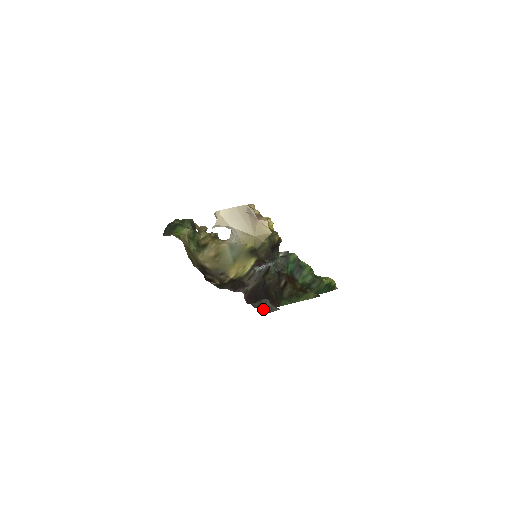
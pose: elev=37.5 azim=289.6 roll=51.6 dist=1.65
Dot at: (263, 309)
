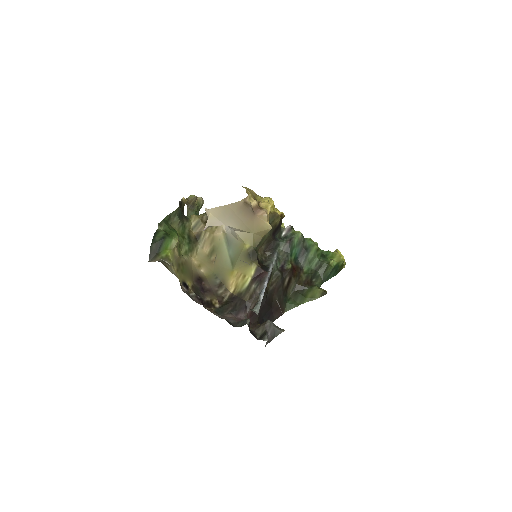
Dot at: occluded
